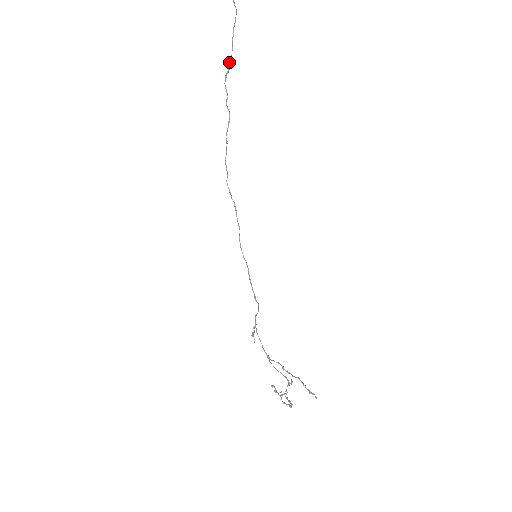
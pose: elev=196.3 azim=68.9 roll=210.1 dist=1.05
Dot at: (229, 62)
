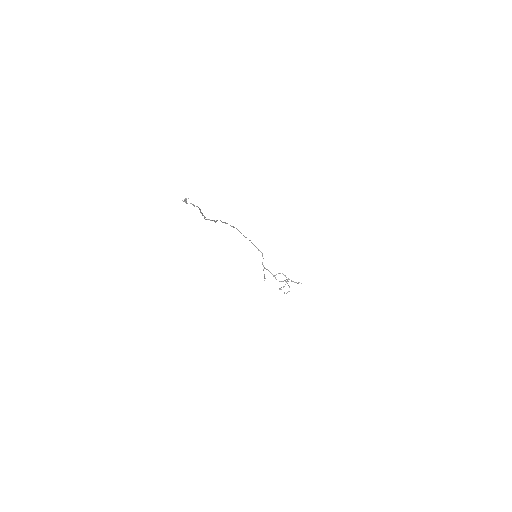
Dot at: occluded
